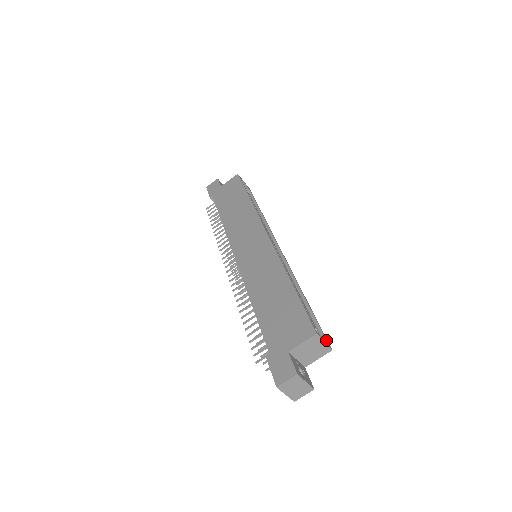
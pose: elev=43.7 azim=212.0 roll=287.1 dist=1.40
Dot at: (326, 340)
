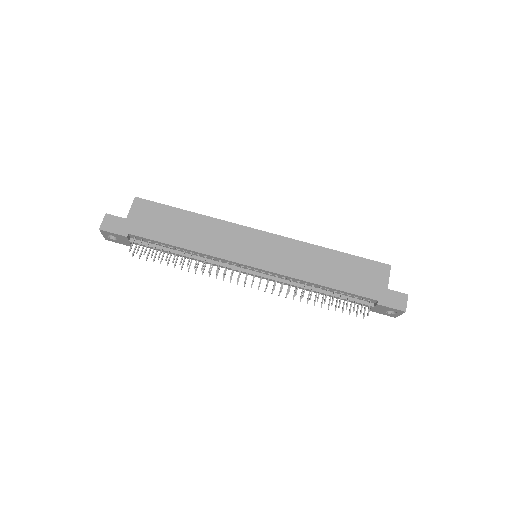
Dot at: occluded
